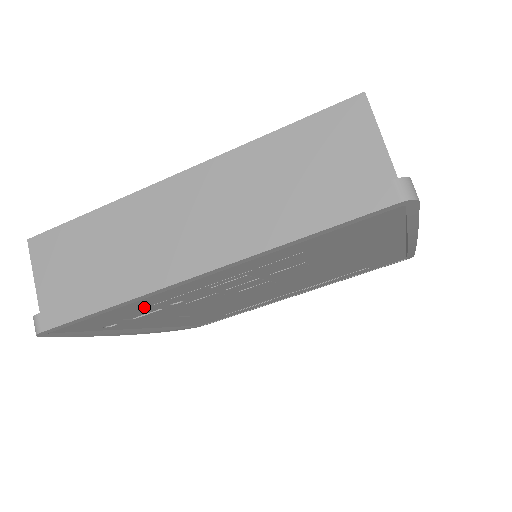
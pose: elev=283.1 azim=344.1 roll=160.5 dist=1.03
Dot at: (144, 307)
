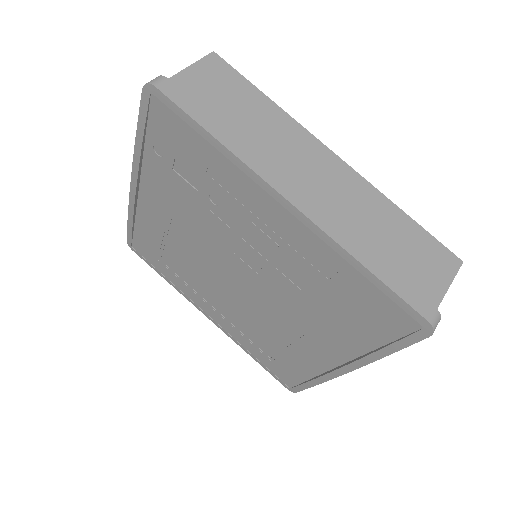
Dot at: (208, 172)
